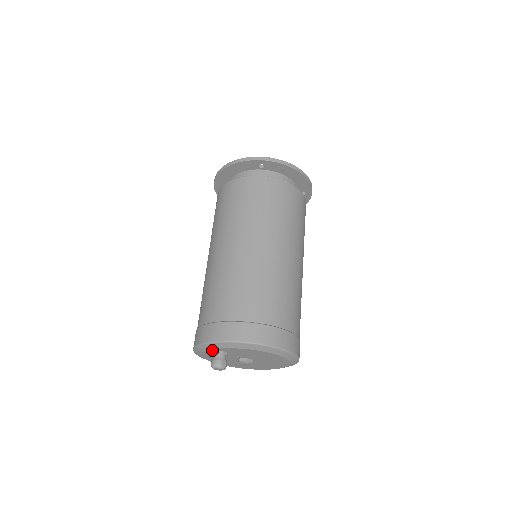
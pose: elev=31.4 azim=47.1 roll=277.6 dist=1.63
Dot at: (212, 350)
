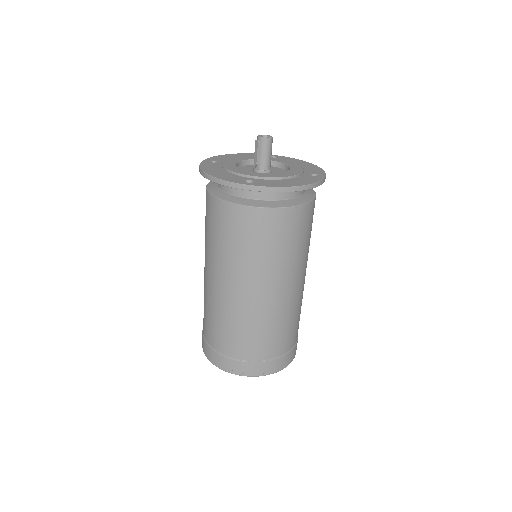
Dot at: occluded
